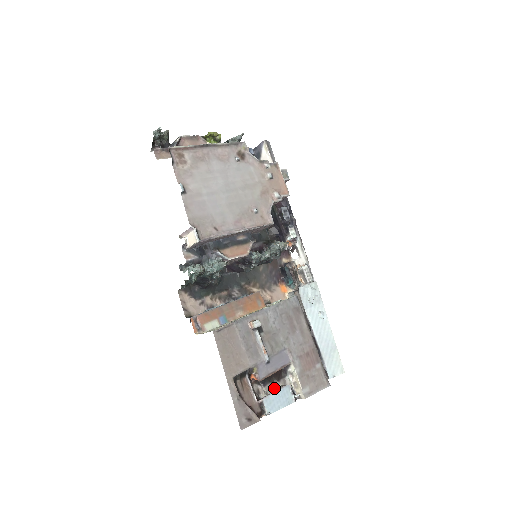
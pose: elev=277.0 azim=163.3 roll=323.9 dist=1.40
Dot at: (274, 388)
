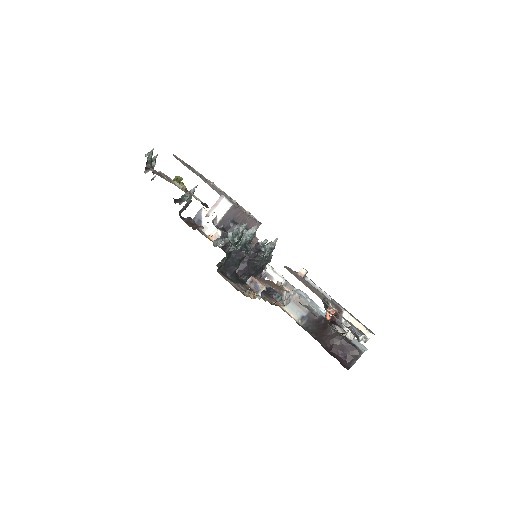
Dot at: occluded
